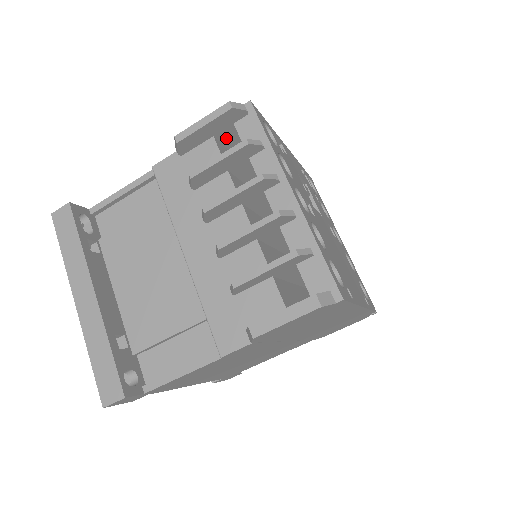
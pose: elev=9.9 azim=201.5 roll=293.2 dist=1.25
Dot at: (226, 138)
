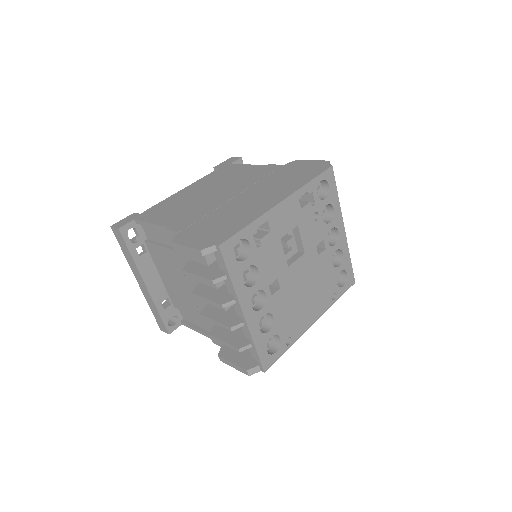
Dot at: occluded
